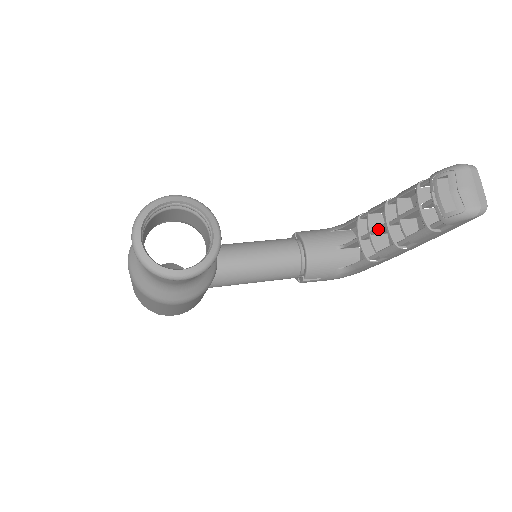
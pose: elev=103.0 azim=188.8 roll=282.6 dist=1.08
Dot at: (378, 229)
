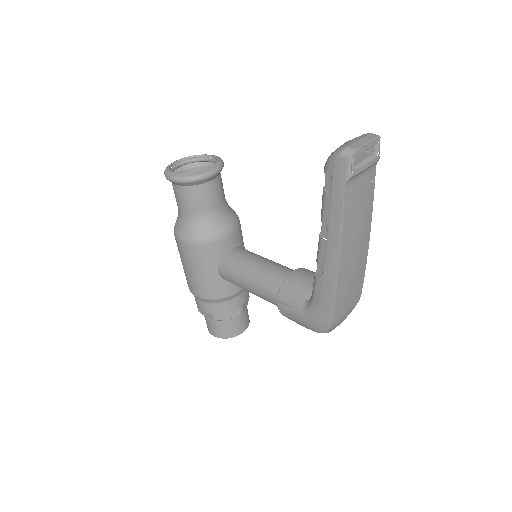
Dot at: occluded
